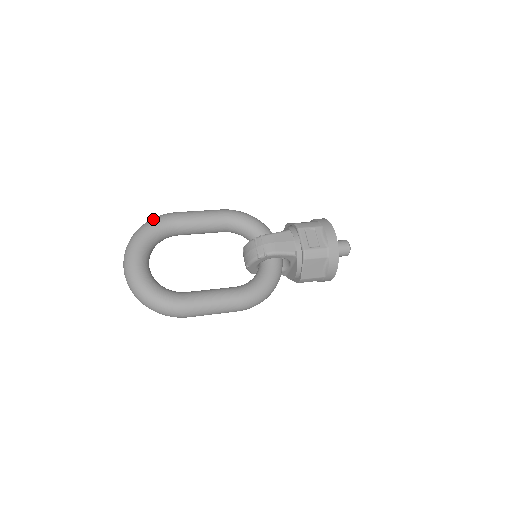
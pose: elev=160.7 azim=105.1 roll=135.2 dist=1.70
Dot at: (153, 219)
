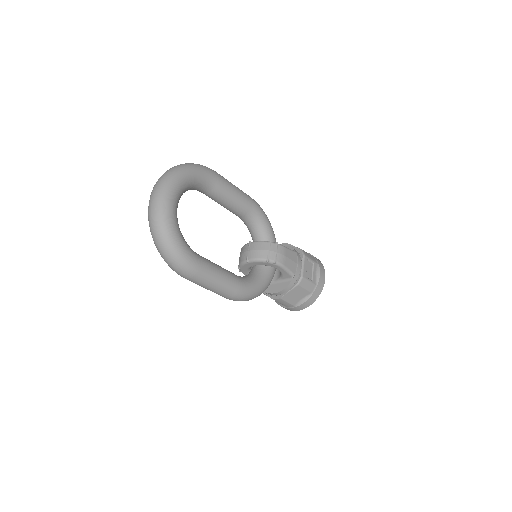
Dot at: (199, 165)
